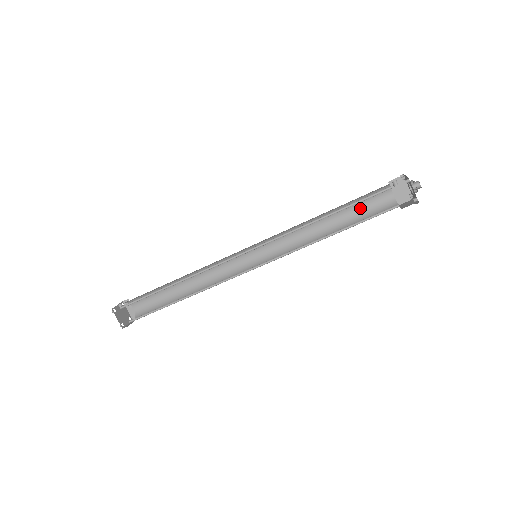
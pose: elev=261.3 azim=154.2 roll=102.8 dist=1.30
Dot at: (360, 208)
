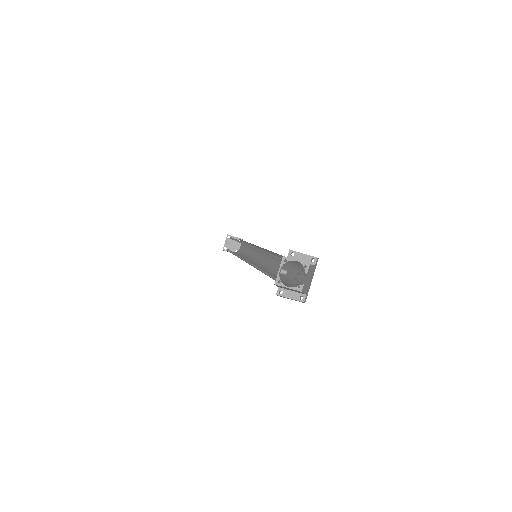
Dot at: occluded
